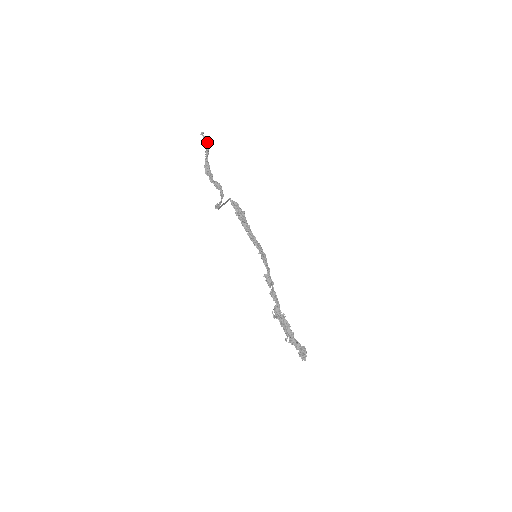
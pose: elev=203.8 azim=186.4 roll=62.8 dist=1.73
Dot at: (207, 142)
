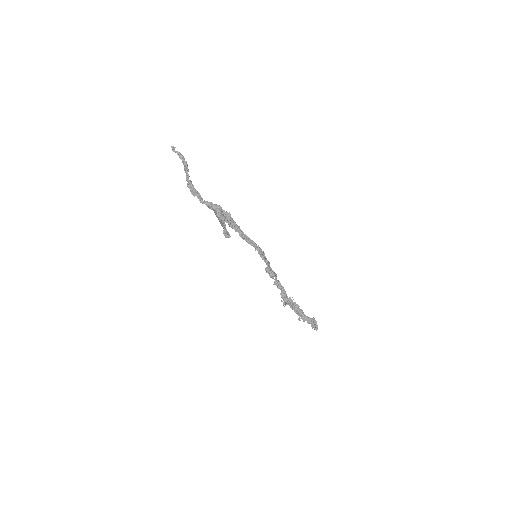
Dot at: (184, 159)
